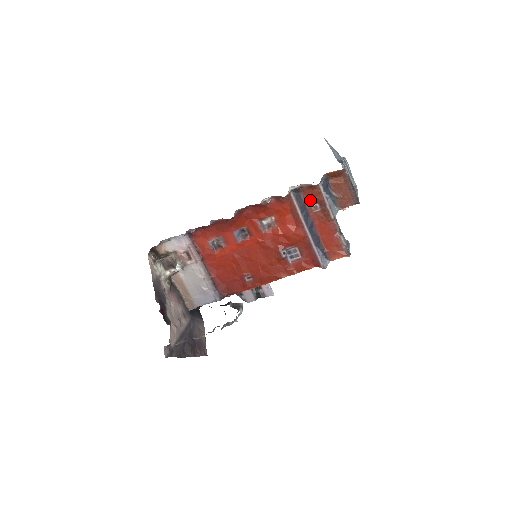
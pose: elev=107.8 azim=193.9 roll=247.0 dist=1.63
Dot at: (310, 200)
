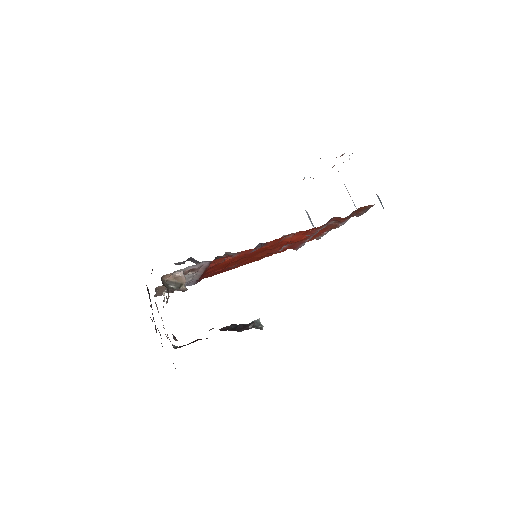
Dot at: (333, 220)
